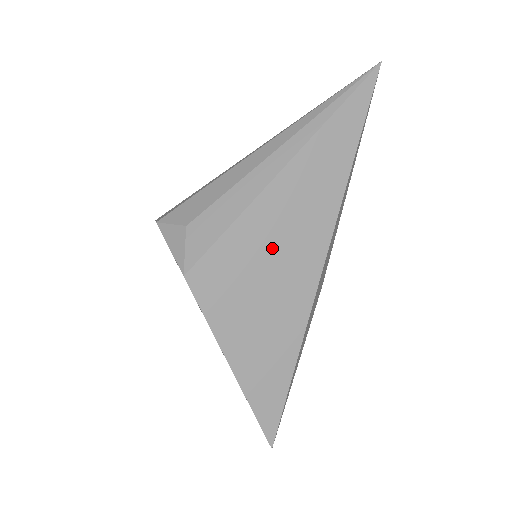
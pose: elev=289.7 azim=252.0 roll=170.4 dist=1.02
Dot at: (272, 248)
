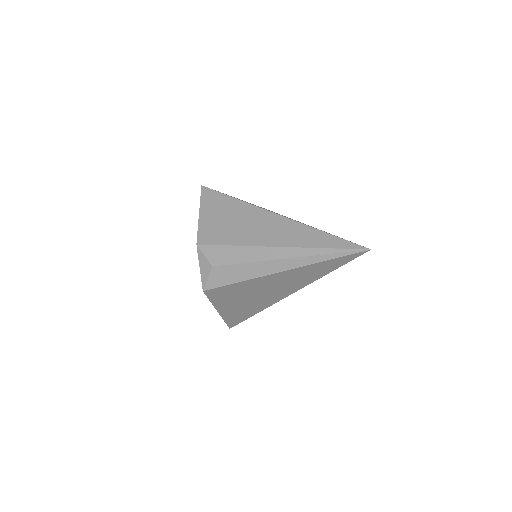
Dot at: (258, 290)
